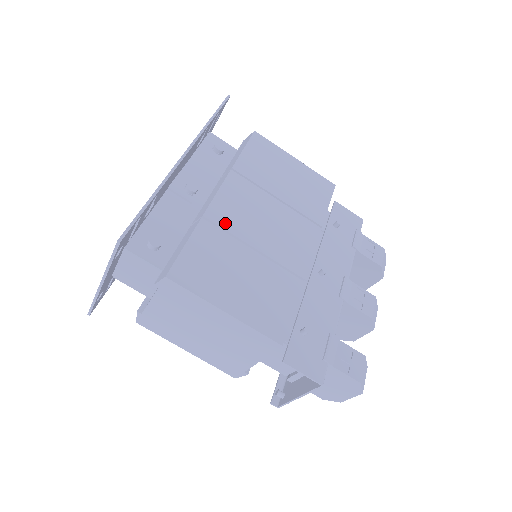
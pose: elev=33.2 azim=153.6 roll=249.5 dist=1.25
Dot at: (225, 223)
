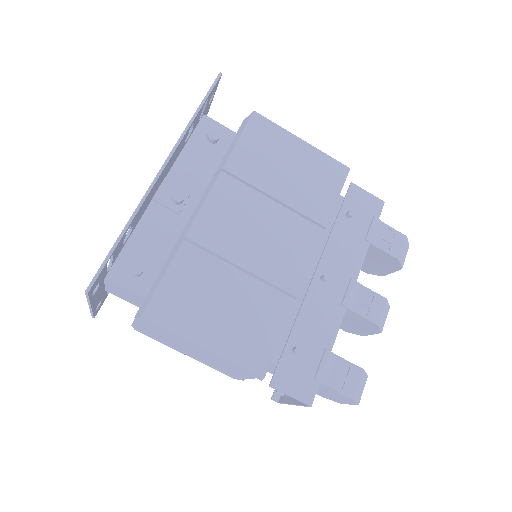
Dot at: (210, 242)
